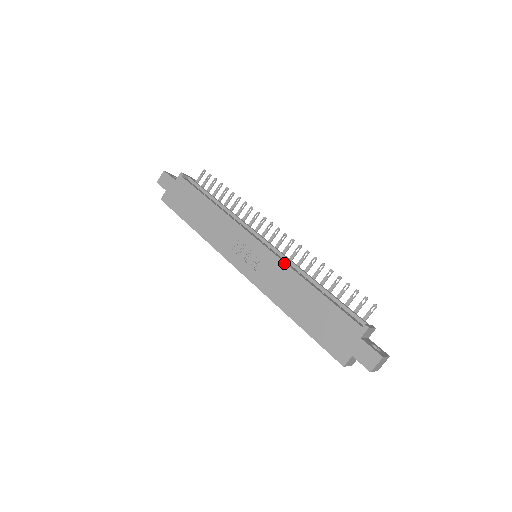
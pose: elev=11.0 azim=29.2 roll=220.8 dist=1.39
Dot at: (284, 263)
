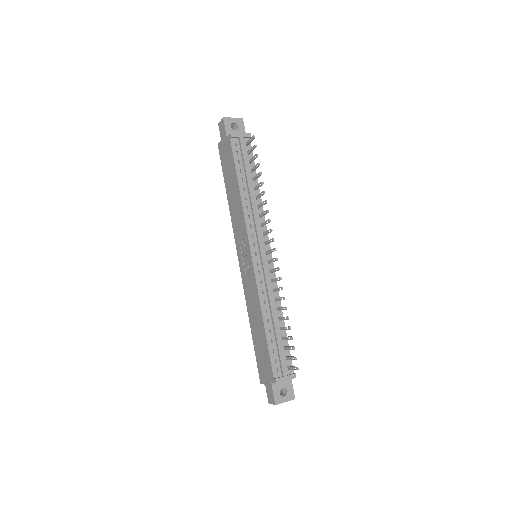
Dot at: (257, 289)
